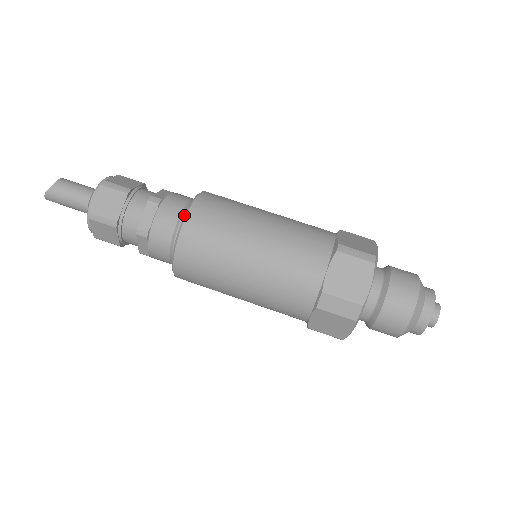
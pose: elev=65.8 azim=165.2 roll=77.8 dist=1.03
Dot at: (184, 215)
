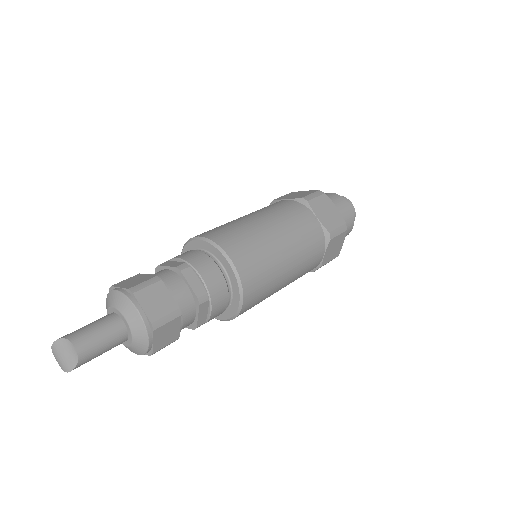
Dot at: (240, 297)
